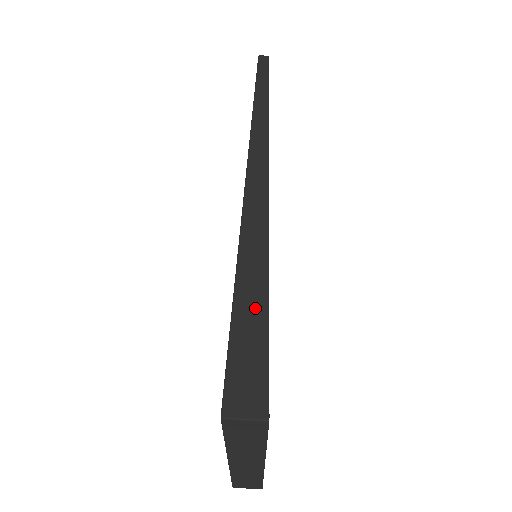
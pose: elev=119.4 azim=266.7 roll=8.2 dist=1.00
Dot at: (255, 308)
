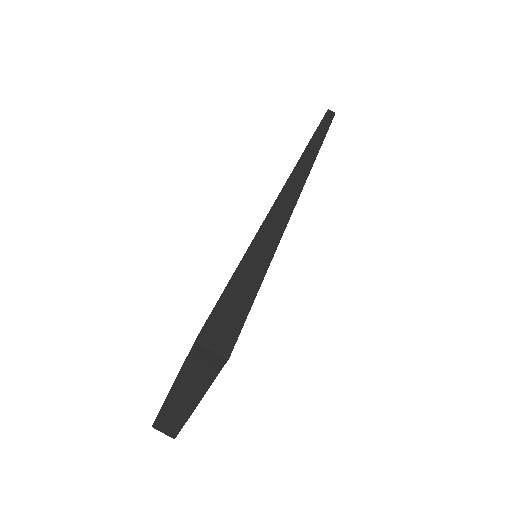
Dot at: (251, 281)
